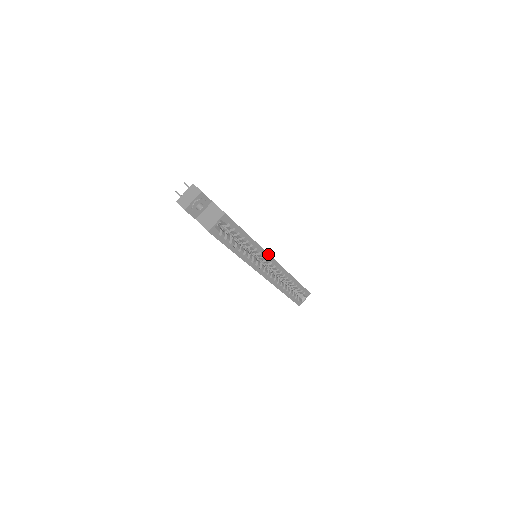
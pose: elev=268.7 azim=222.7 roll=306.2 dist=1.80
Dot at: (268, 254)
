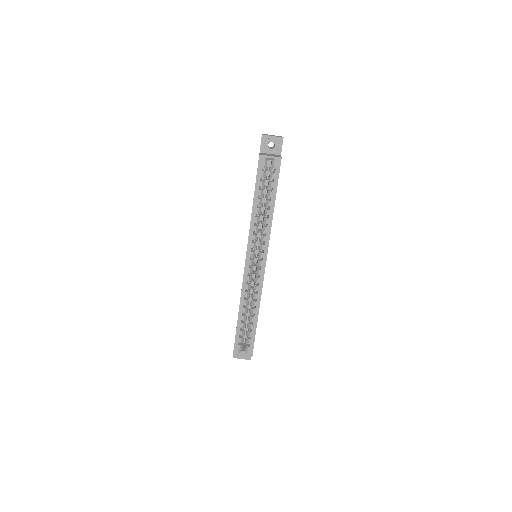
Dot at: occluded
